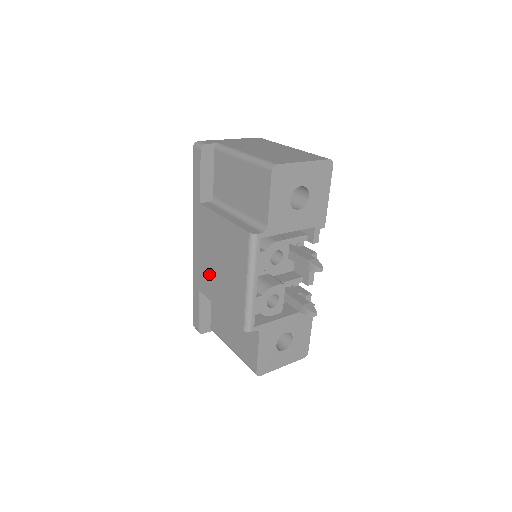
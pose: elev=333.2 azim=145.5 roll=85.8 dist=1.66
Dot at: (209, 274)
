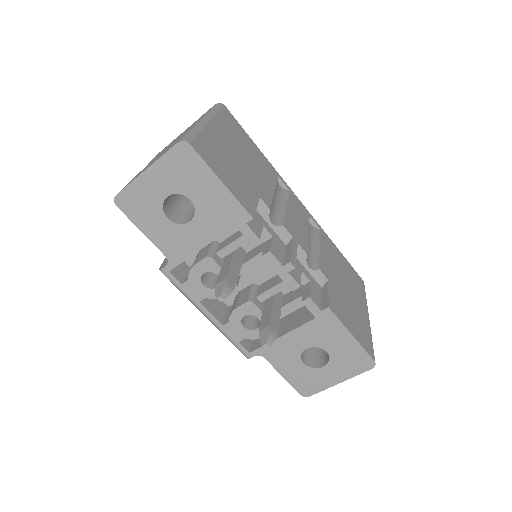
Dot at: occluded
